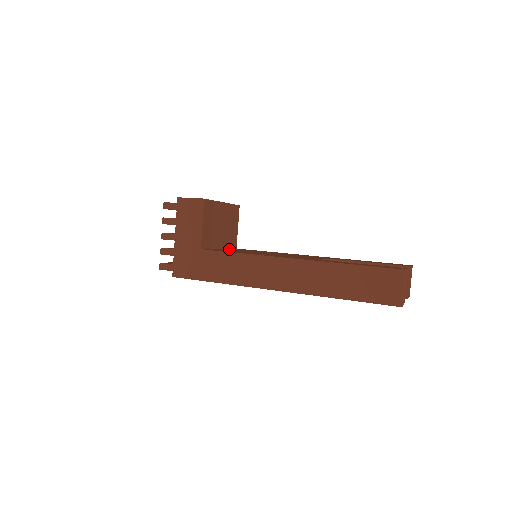
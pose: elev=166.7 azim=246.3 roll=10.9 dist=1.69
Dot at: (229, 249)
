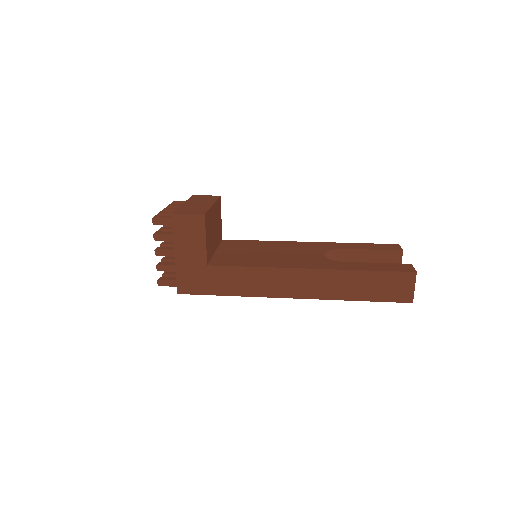
Dot at: (224, 250)
